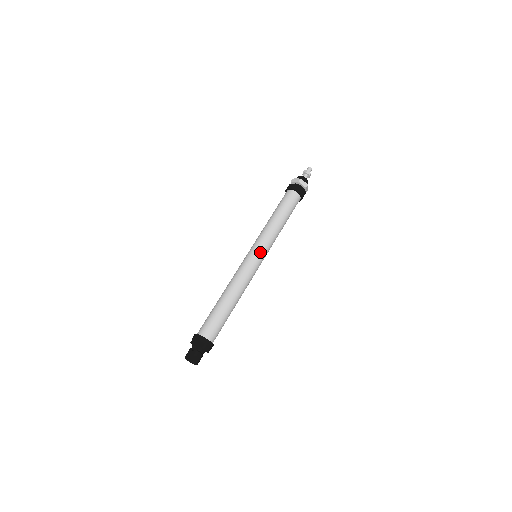
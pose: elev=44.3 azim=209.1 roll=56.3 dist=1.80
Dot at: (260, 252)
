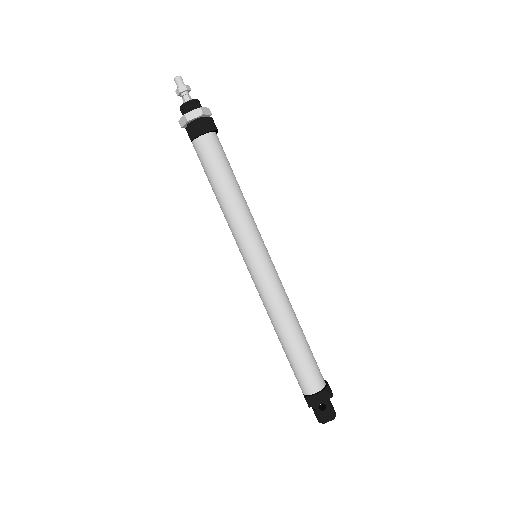
Dot at: (265, 249)
